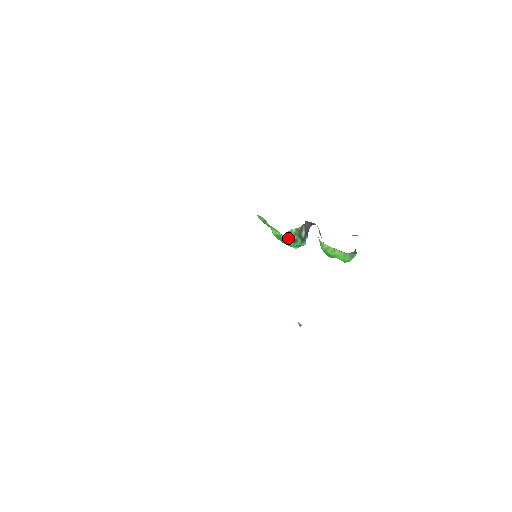
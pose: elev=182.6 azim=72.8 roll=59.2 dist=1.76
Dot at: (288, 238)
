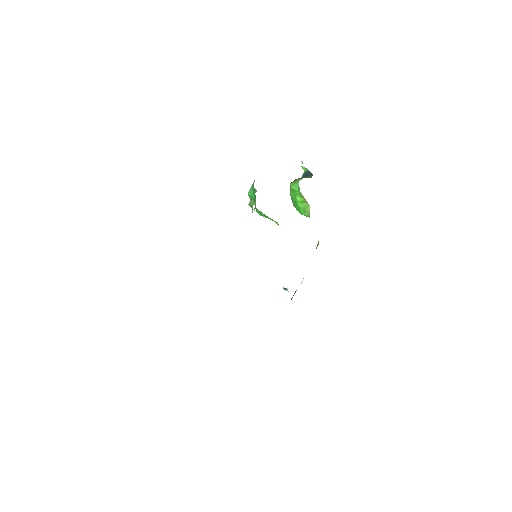
Dot at: occluded
